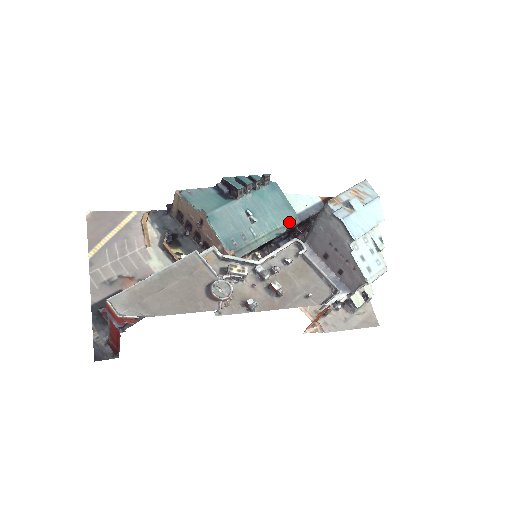
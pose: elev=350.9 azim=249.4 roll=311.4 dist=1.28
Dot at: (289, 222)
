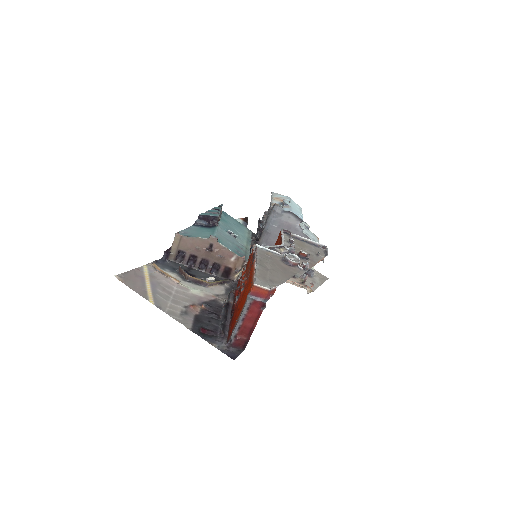
Dot at: (248, 233)
